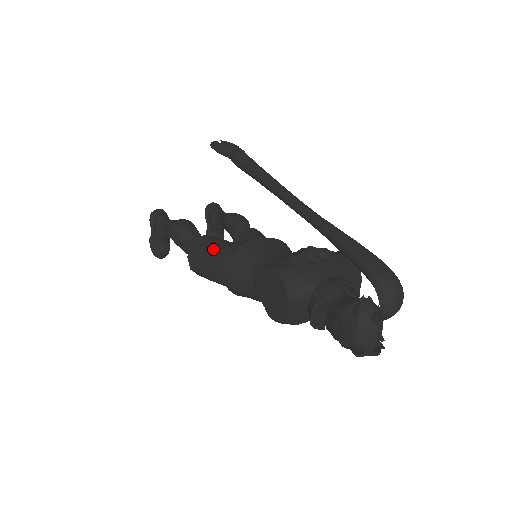
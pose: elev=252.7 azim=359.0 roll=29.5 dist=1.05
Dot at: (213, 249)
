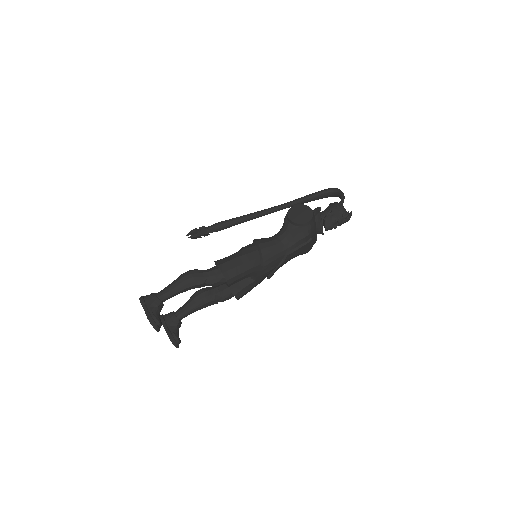
Dot at: (234, 253)
